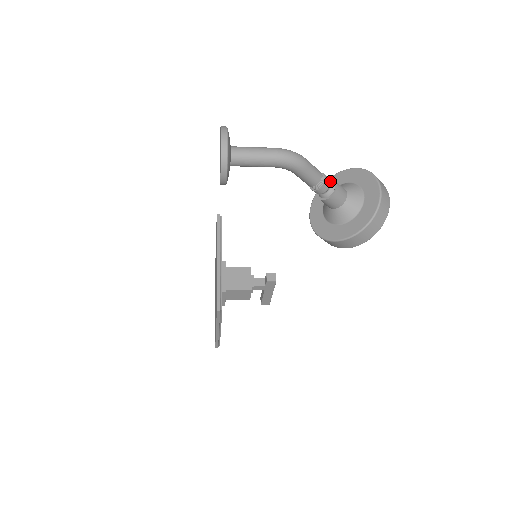
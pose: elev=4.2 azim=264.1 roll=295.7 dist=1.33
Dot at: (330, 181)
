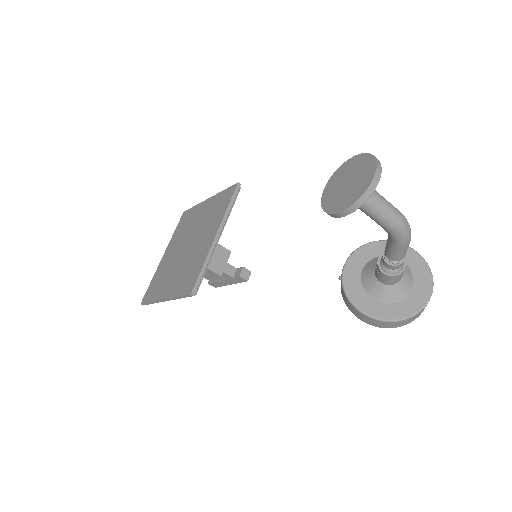
Dot at: occluded
